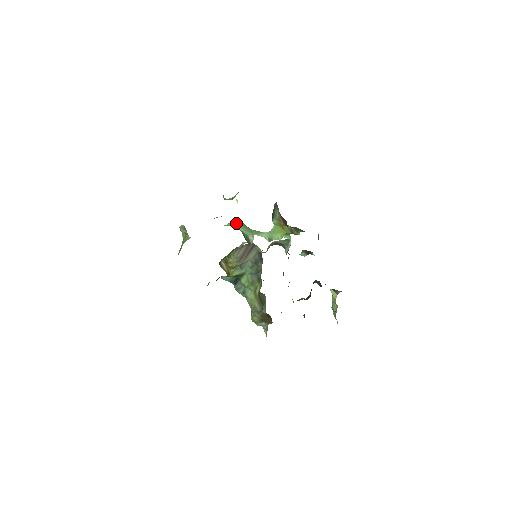
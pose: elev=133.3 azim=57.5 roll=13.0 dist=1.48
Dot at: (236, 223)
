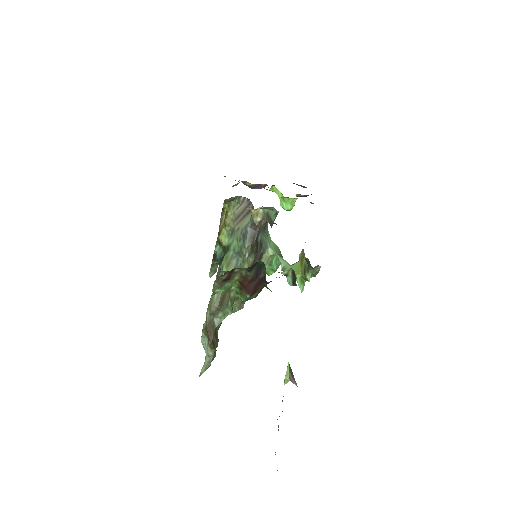
Dot at: occluded
